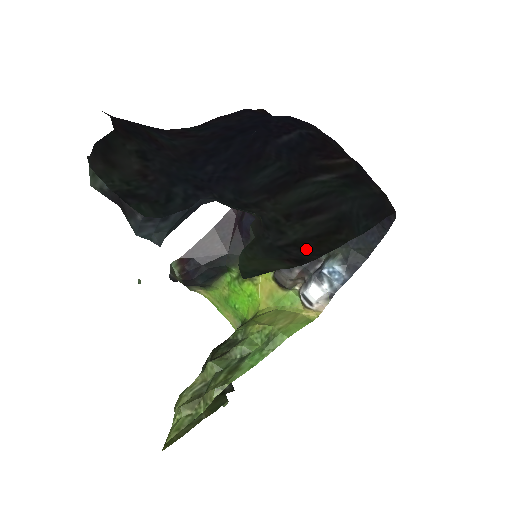
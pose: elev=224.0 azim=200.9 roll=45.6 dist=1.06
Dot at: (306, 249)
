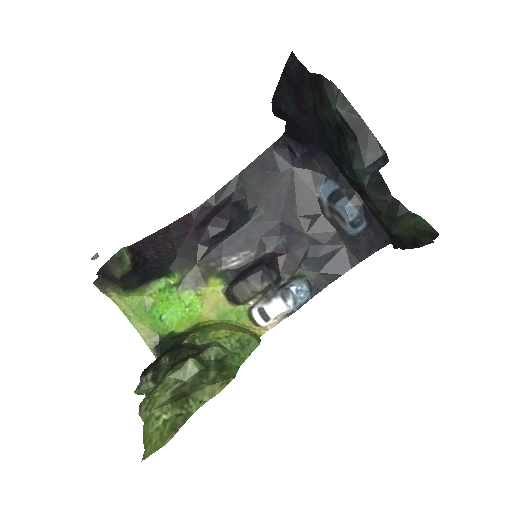
Dot at: (399, 240)
